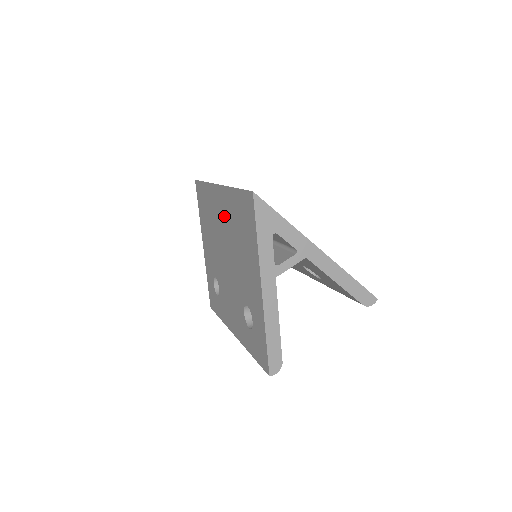
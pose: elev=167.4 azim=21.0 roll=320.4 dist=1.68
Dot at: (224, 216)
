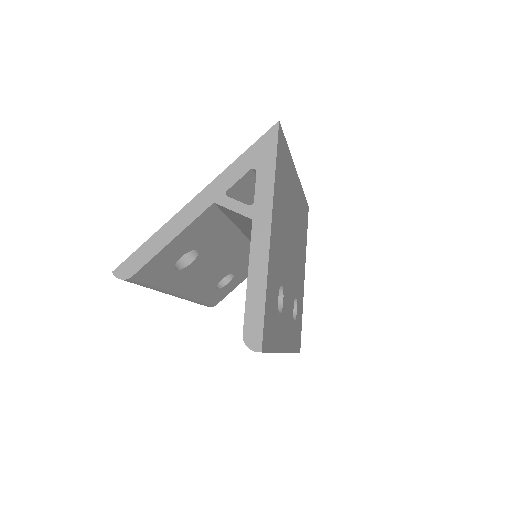
Dot at: occluded
